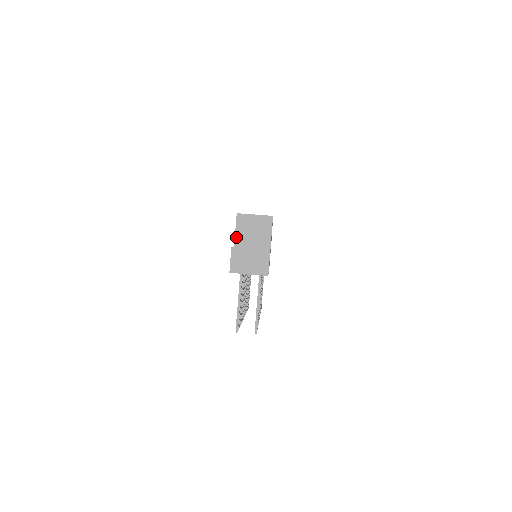
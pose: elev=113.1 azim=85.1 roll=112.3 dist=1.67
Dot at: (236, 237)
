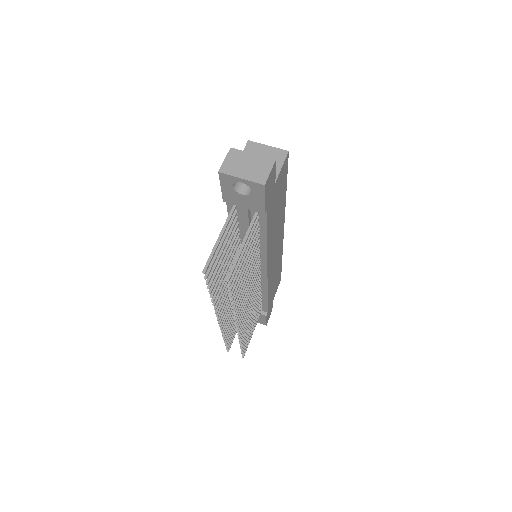
Dot at: occluded
